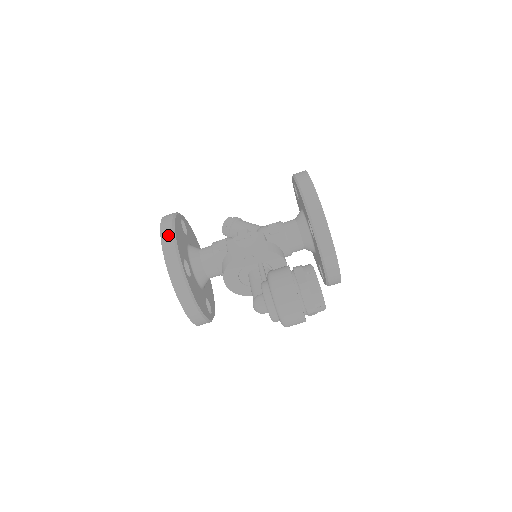
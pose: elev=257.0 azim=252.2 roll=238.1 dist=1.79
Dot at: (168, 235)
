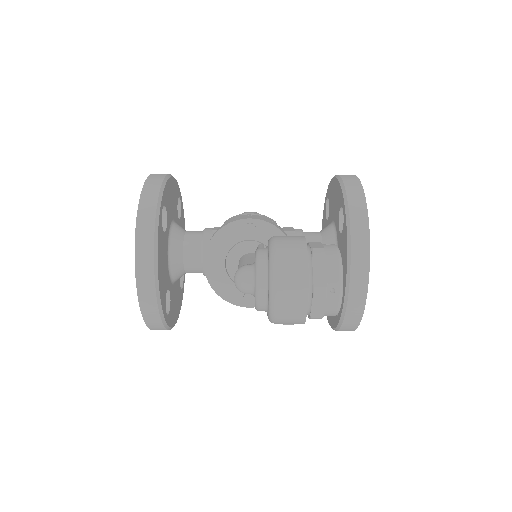
Dot at: (159, 175)
